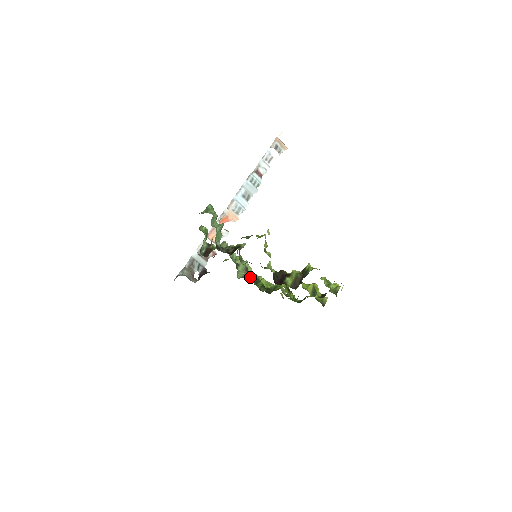
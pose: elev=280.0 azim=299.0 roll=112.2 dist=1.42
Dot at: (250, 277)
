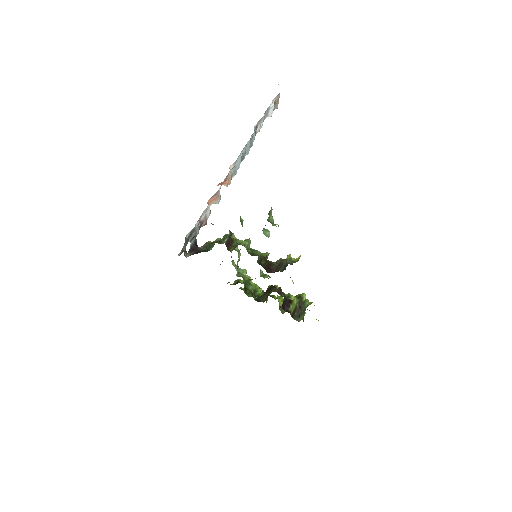
Dot at: (244, 277)
